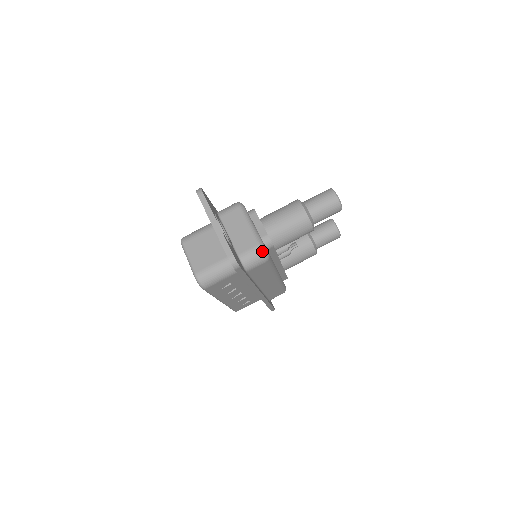
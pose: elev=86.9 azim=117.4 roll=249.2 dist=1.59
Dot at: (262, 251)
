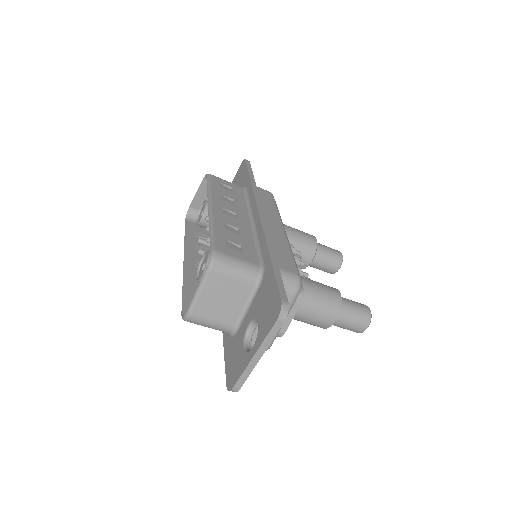
Dot at: occluded
